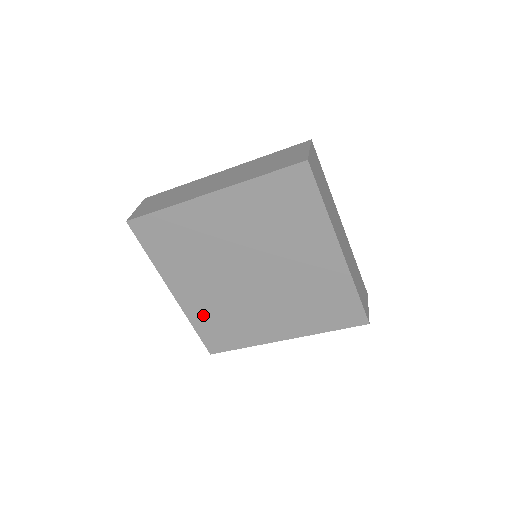
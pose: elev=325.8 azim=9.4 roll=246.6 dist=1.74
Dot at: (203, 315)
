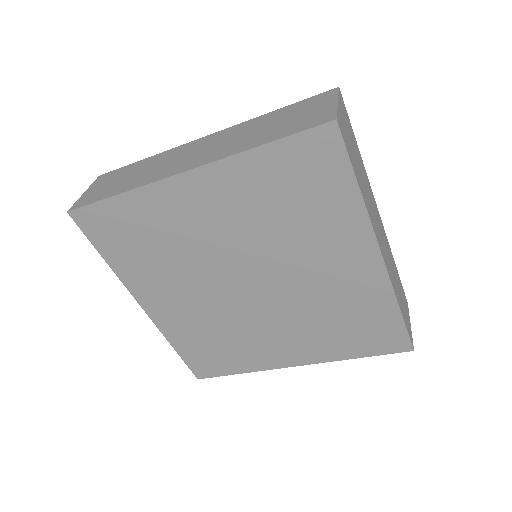
Dot at: (185, 334)
